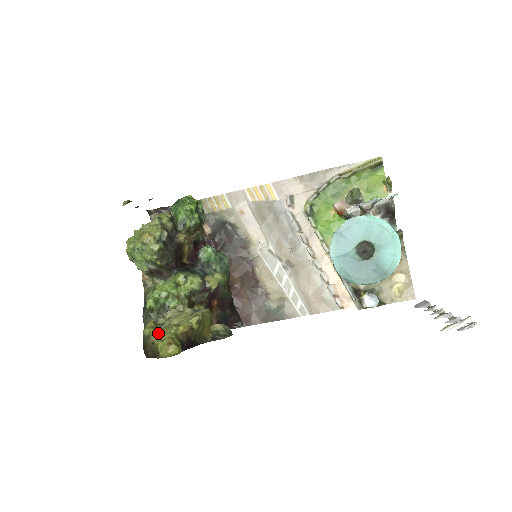
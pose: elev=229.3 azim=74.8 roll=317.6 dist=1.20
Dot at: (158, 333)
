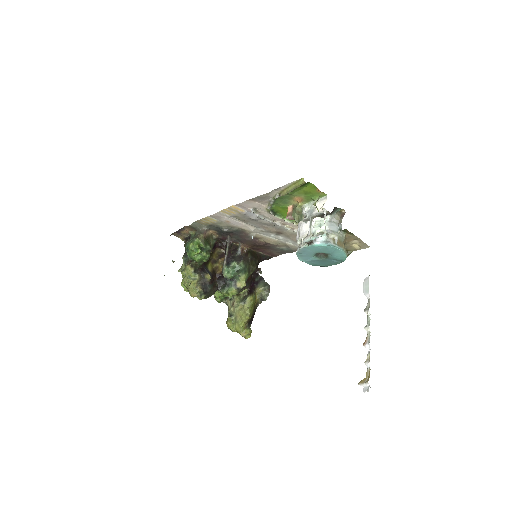
Dot at: (235, 331)
